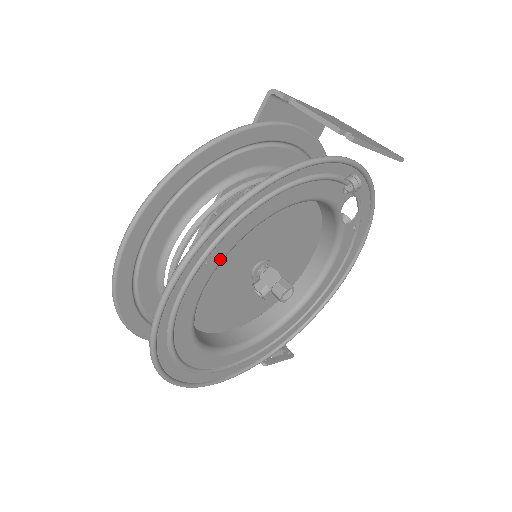
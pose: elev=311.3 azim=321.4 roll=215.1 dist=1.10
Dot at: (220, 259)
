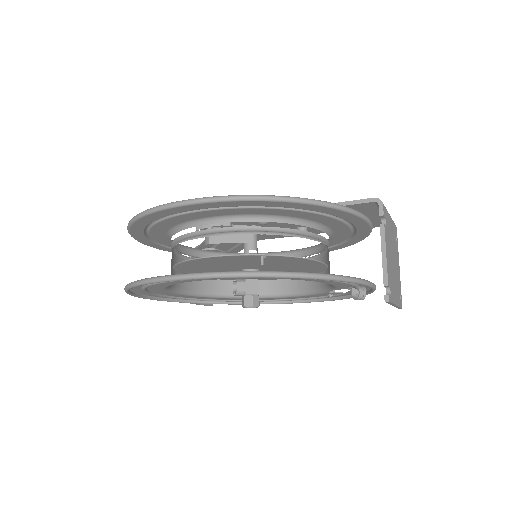
Dot at: (236, 278)
